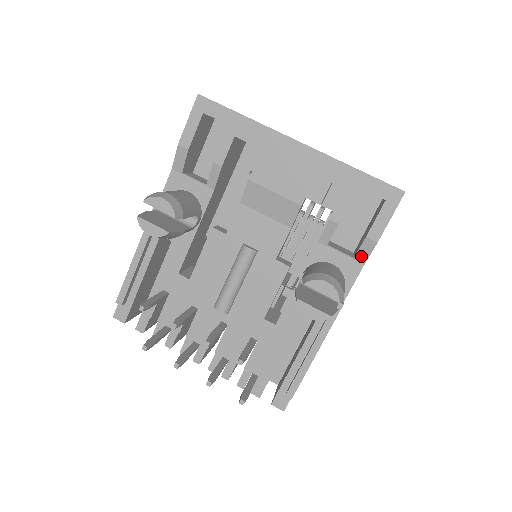
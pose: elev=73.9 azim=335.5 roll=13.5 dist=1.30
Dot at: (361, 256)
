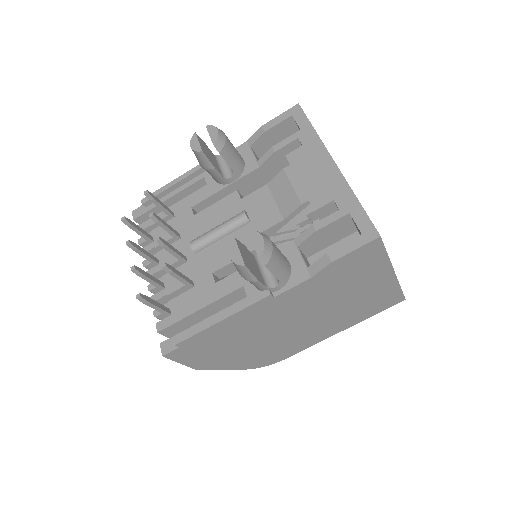
Dot at: (313, 268)
